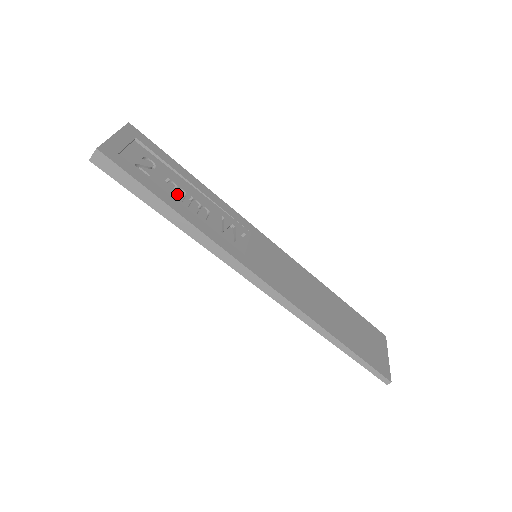
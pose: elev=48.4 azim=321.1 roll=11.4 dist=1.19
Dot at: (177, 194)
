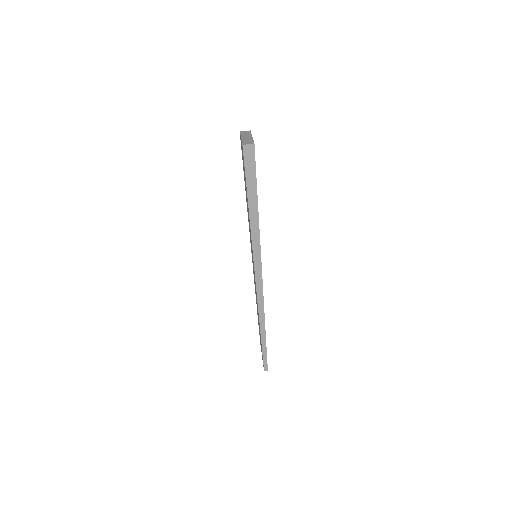
Dot at: occluded
